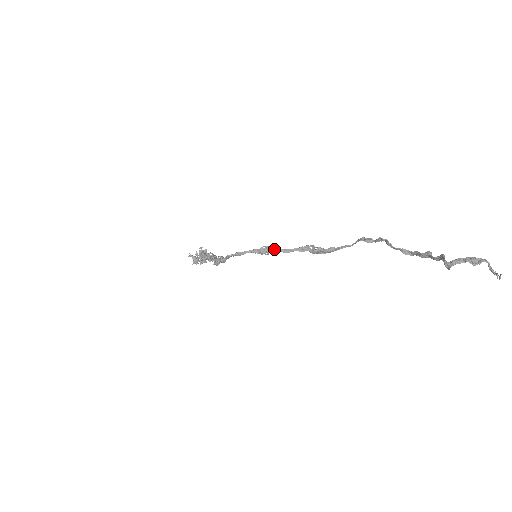
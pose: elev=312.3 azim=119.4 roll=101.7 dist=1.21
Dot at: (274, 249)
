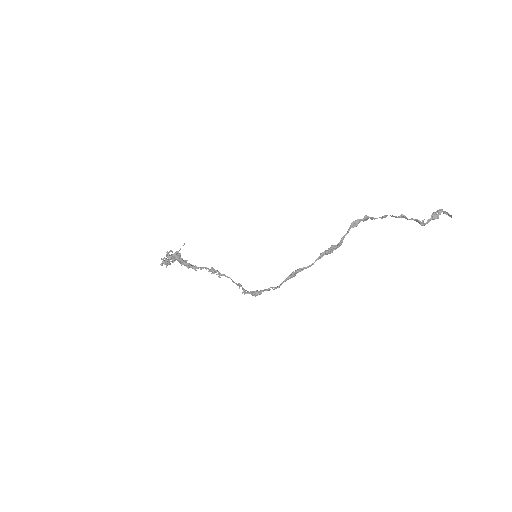
Dot at: (303, 269)
